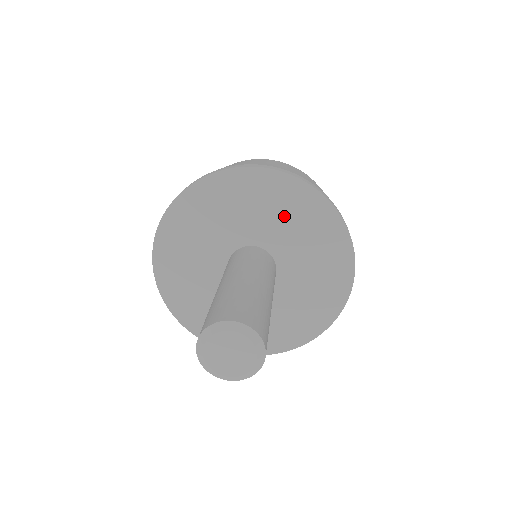
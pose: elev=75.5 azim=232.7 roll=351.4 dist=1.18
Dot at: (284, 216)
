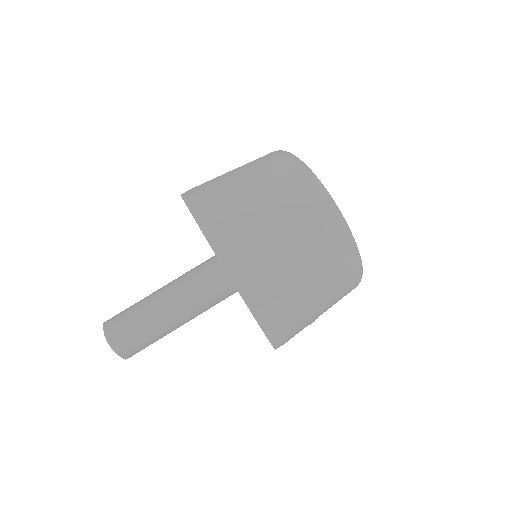
Dot at: occluded
